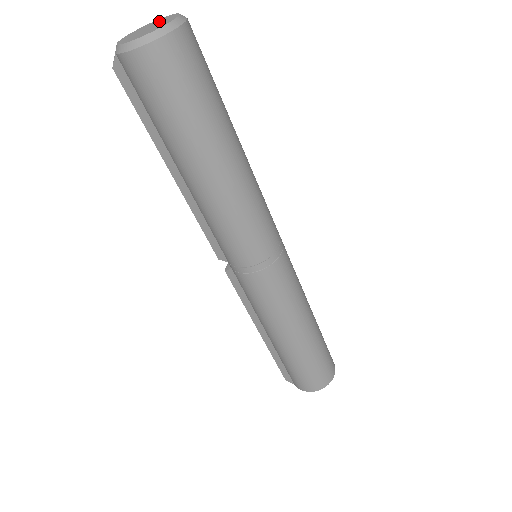
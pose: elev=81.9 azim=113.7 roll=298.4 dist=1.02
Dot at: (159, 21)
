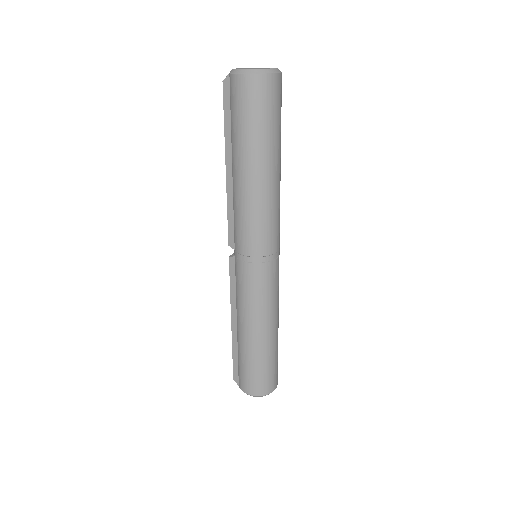
Dot at: occluded
